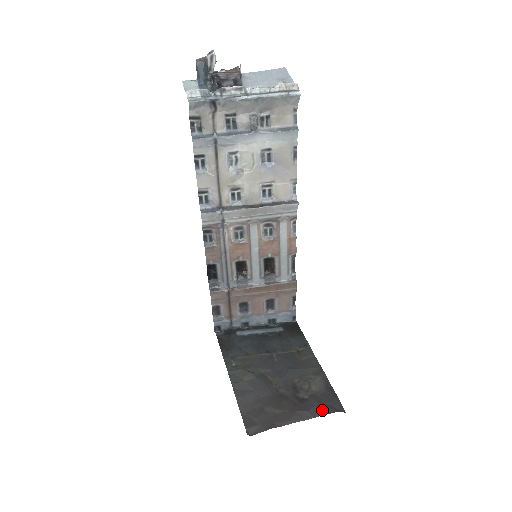
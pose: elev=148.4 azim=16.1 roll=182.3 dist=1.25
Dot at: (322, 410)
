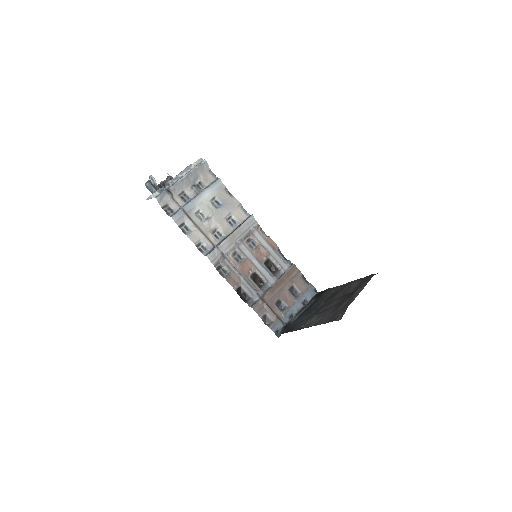
Dot at: (366, 282)
